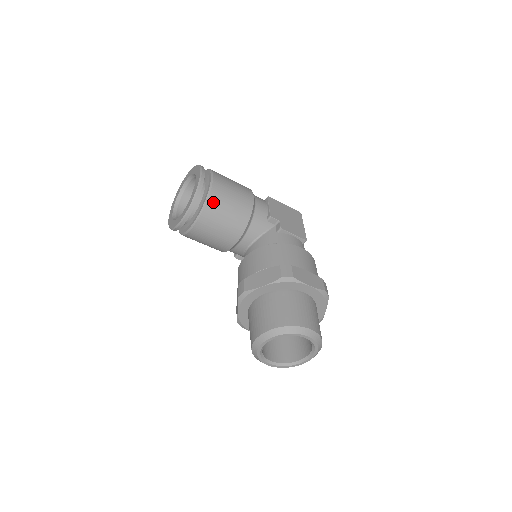
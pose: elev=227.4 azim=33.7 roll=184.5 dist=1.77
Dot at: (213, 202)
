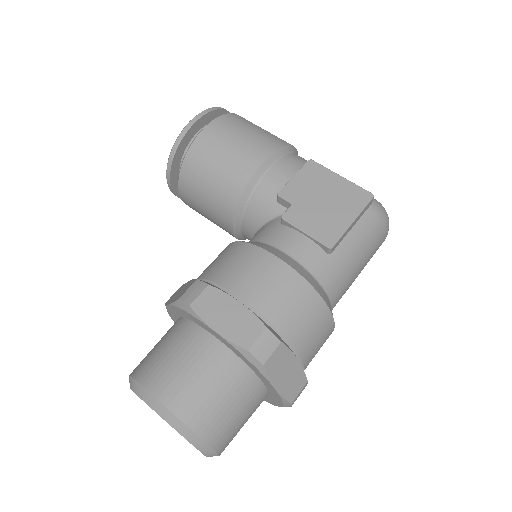
Dot at: (191, 163)
